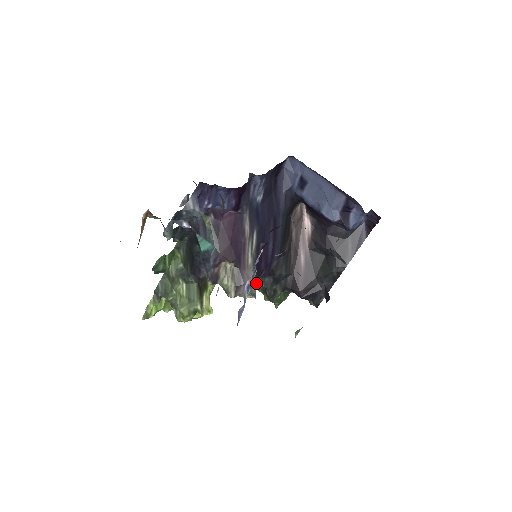
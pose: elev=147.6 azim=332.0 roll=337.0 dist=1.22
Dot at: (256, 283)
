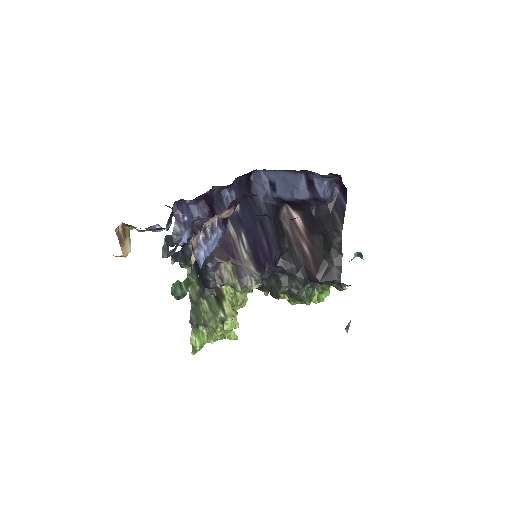
Dot at: (260, 274)
